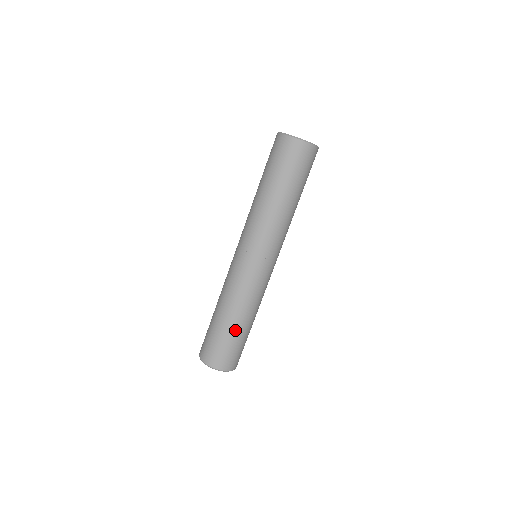
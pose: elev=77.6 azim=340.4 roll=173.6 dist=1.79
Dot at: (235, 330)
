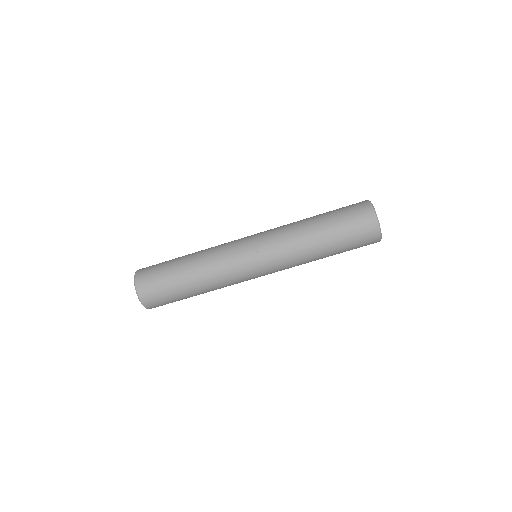
Dot at: (185, 289)
